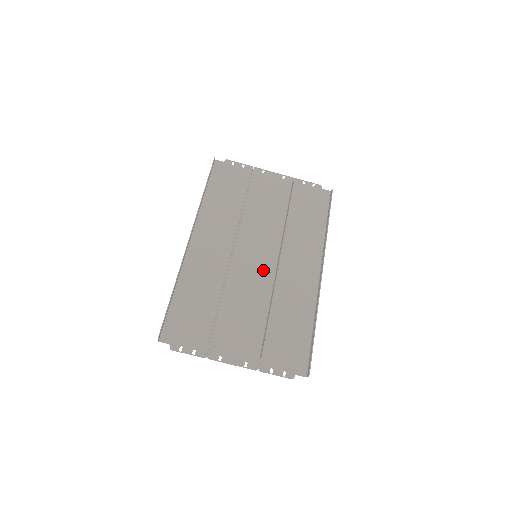
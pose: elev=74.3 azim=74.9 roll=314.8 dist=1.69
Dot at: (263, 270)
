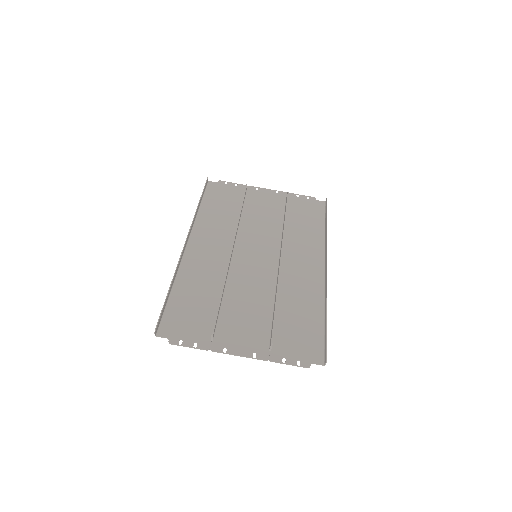
Dot at: (265, 268)
